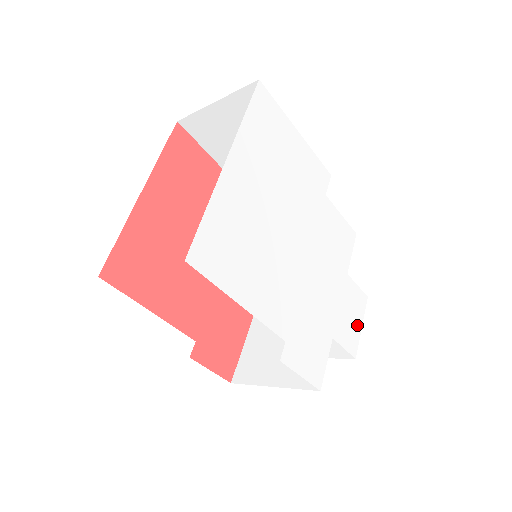
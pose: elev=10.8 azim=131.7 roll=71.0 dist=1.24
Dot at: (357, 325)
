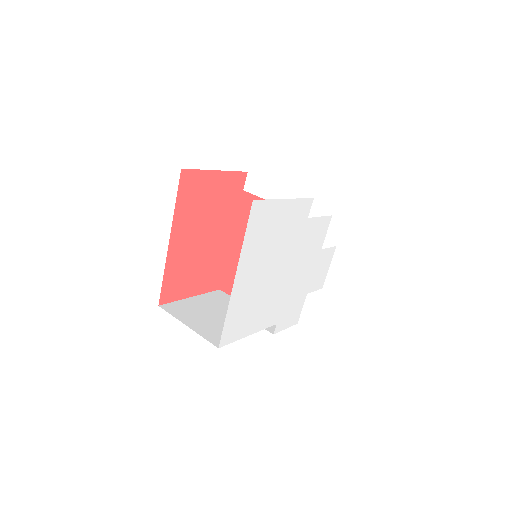
Dot at: (326, 270)
